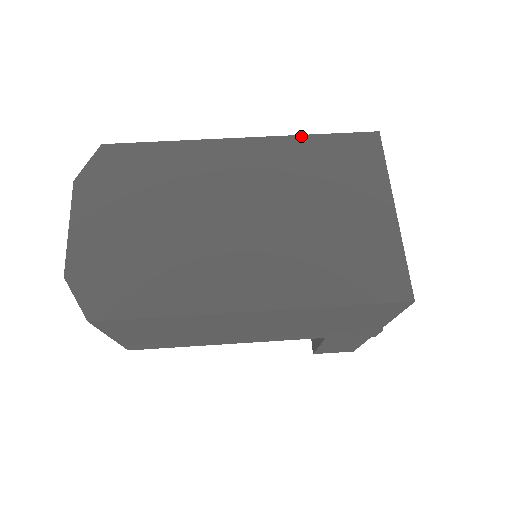
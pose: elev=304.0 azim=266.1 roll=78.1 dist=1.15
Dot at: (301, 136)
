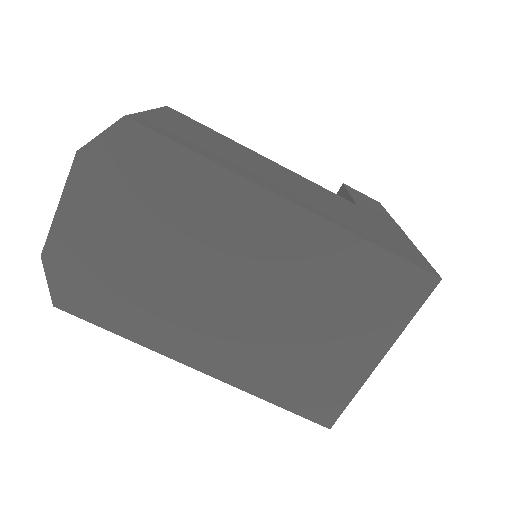
Dot at: (356, 237)
